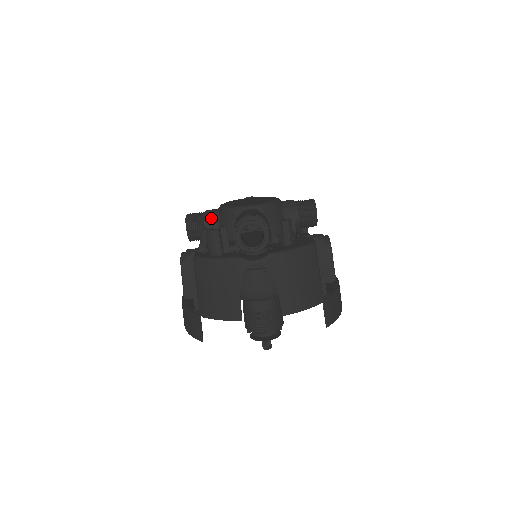
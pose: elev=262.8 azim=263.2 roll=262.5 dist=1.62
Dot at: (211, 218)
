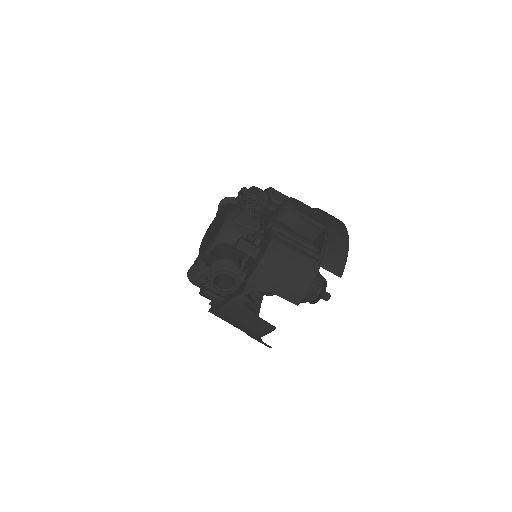
Dot at: (201, 267)
